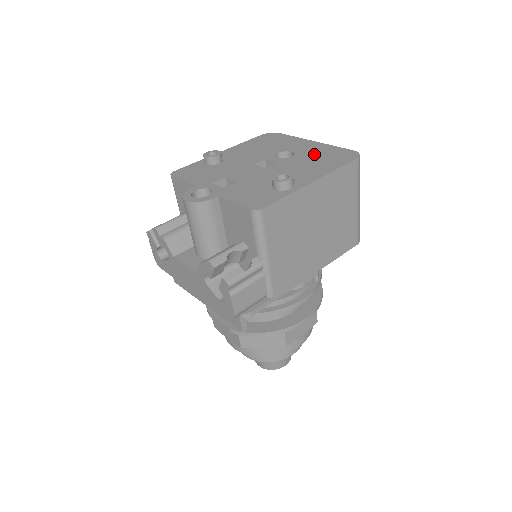
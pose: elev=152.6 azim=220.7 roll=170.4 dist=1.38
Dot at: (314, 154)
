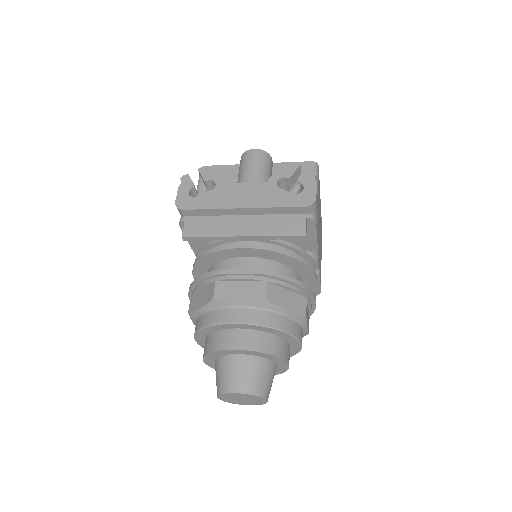
Dot at: occluded
